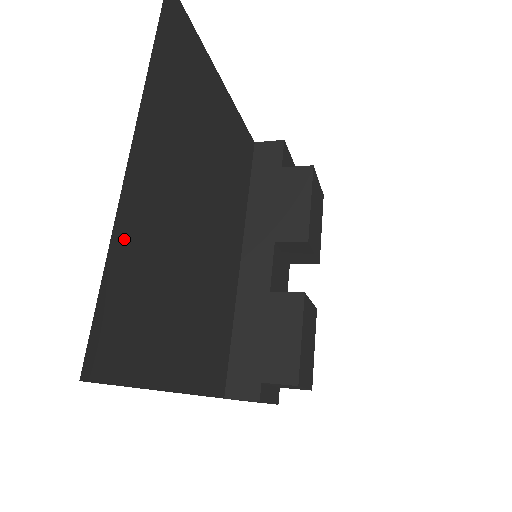
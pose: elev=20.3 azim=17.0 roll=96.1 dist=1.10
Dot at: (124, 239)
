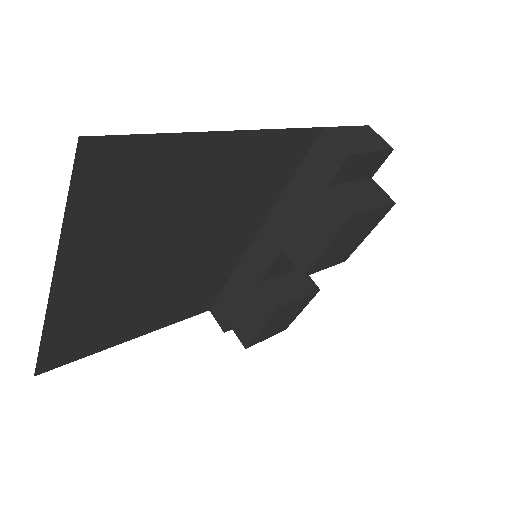
Dot at: (58, 325)
